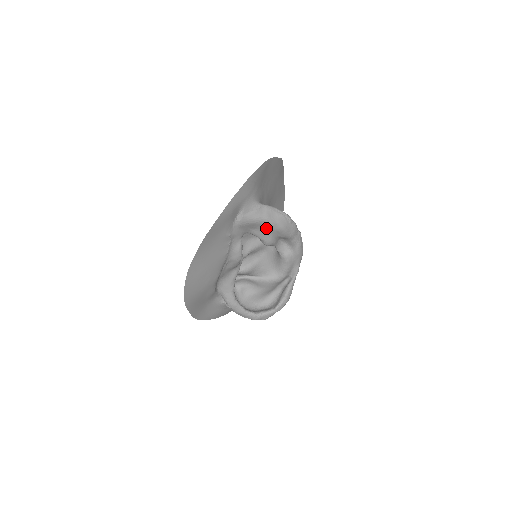
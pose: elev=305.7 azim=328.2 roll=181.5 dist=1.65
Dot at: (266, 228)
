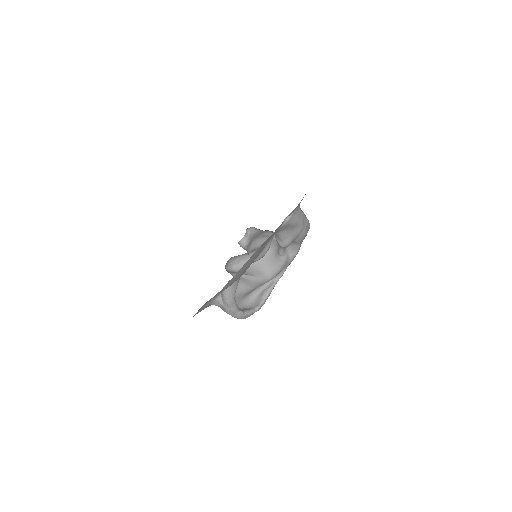
Dot at: (296, 231)
